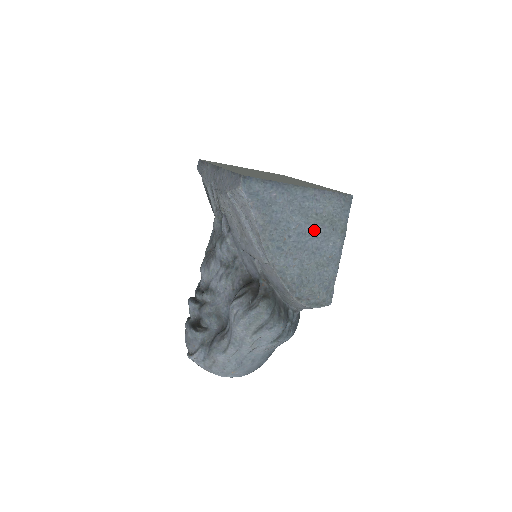
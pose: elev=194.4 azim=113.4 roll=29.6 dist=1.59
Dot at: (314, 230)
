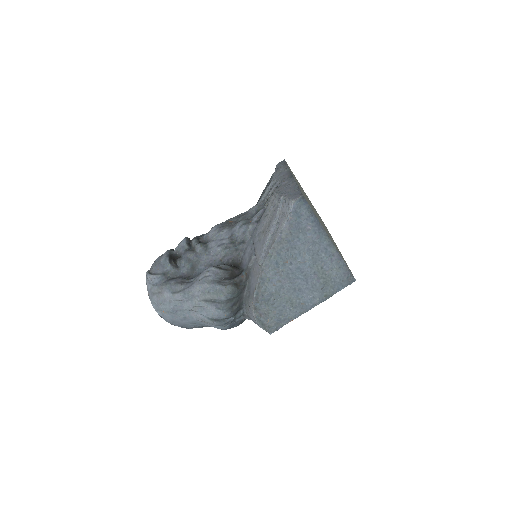
Dot at: (310, 276)
